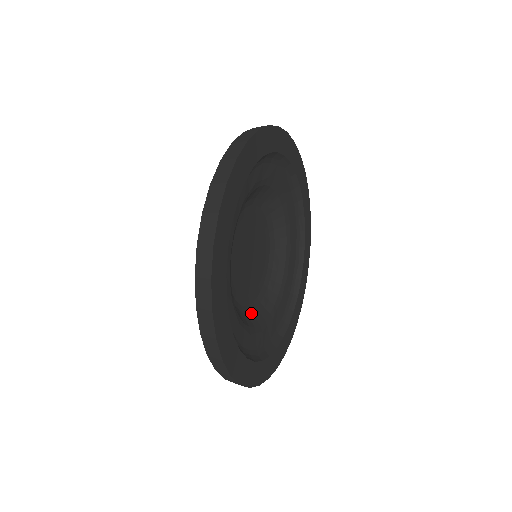
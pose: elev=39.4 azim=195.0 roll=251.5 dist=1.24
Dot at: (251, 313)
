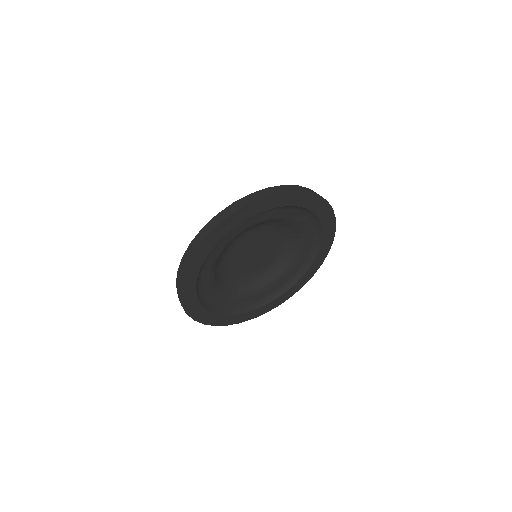
Dot at: (250, 283)
